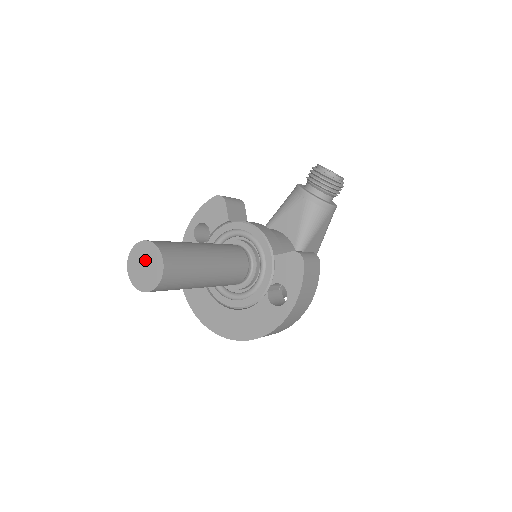
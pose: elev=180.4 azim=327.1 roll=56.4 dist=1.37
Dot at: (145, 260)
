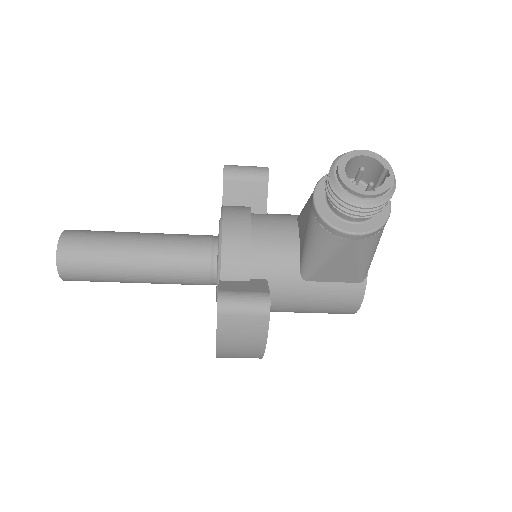
Dot at: occluded
